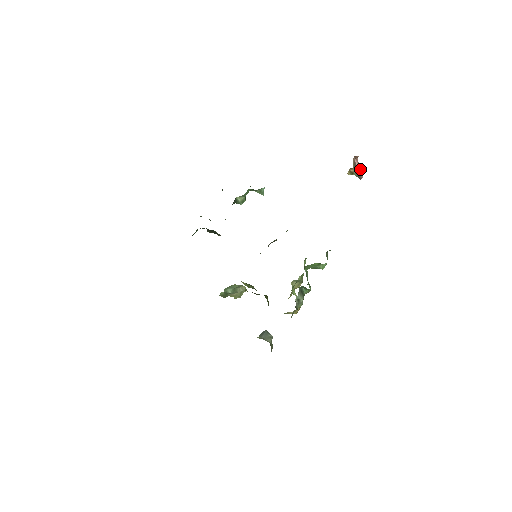
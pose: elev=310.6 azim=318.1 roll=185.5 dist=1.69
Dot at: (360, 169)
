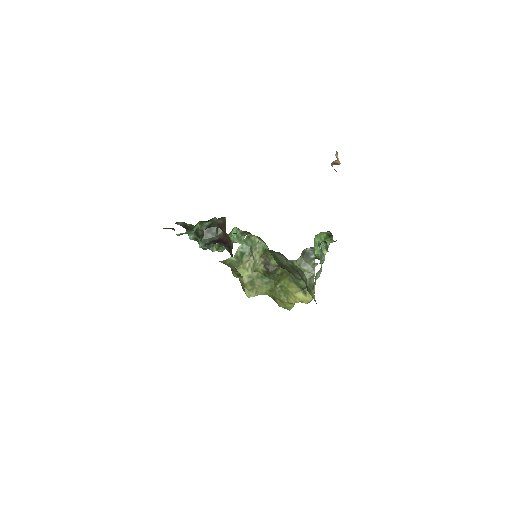
Dot at: occluded
